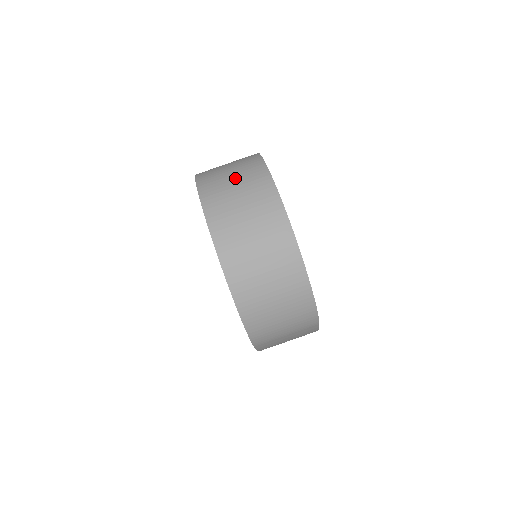
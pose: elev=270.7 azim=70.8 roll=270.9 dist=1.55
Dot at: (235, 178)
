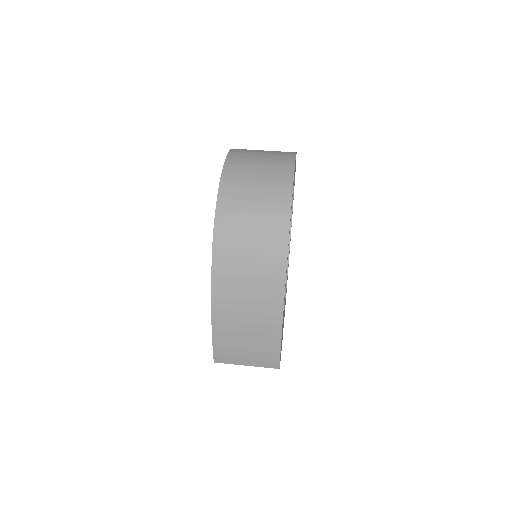
Dot at: occluded
